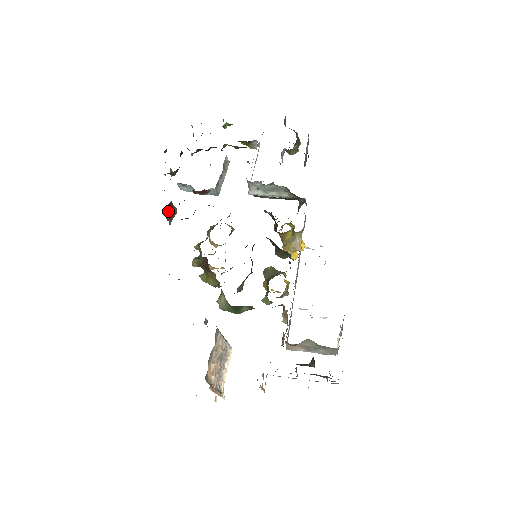
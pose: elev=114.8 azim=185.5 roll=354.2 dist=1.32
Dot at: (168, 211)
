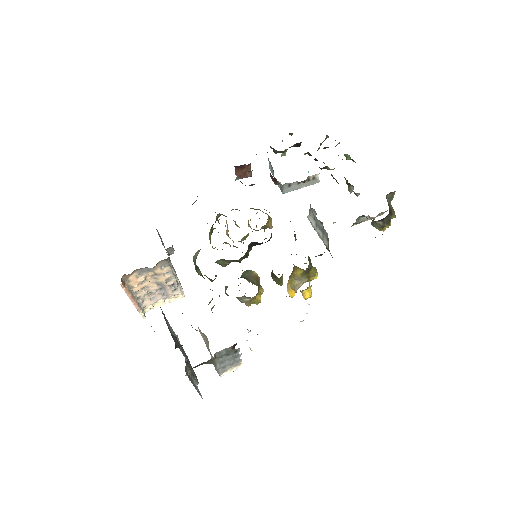
Dot at: (241, 169)
